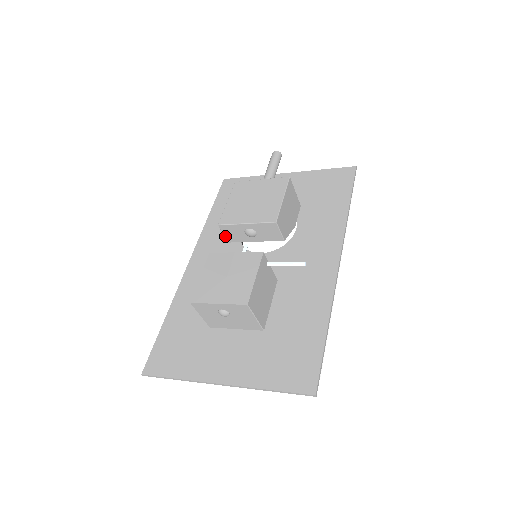
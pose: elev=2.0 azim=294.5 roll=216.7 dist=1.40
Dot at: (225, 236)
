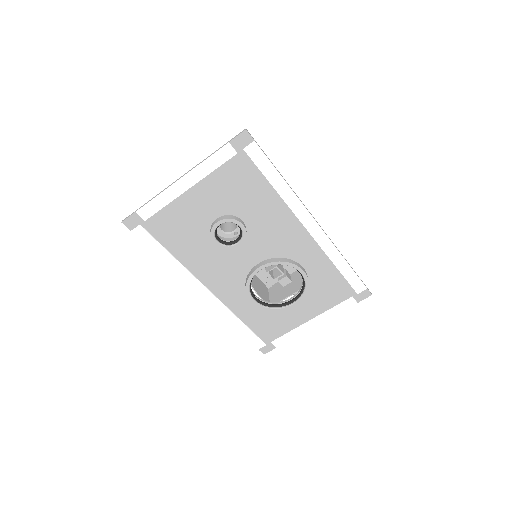
Dot at: occluded
